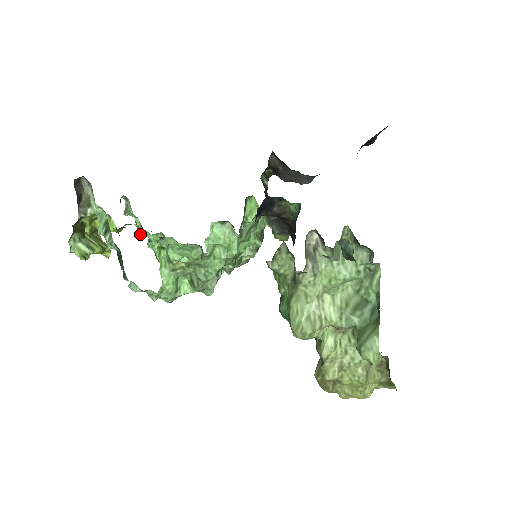
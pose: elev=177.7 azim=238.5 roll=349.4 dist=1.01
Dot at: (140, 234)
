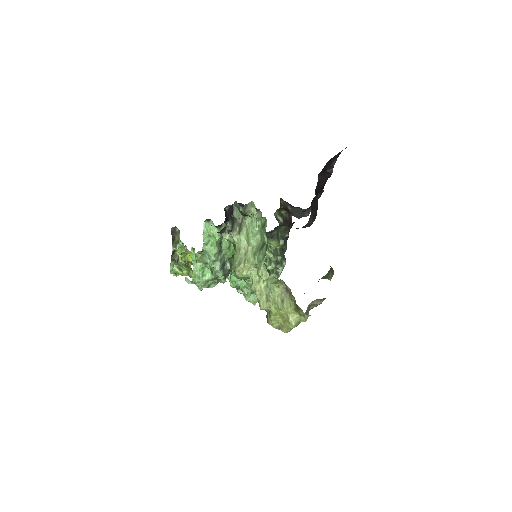
Dot at: occluded
